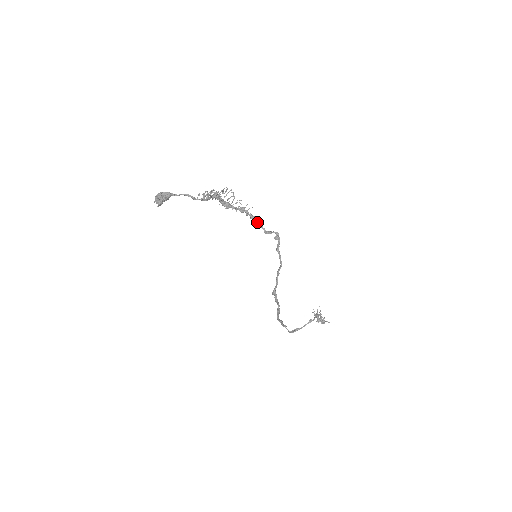
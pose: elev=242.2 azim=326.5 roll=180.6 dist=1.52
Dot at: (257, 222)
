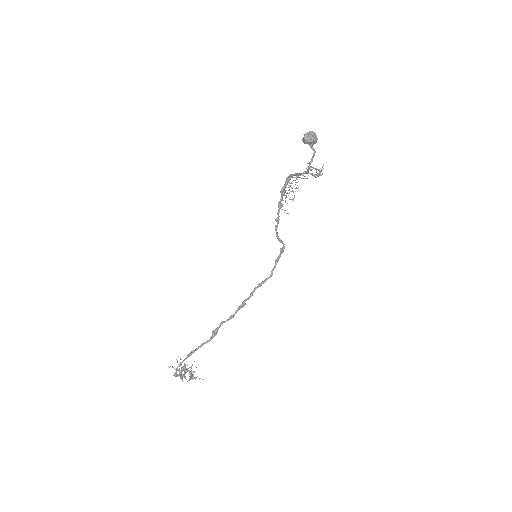
Dot at: occluded
